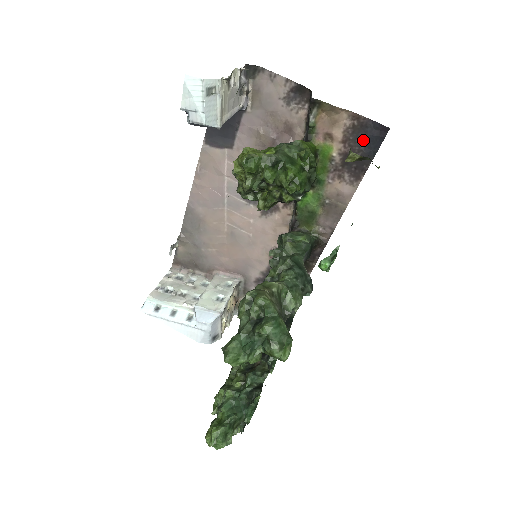
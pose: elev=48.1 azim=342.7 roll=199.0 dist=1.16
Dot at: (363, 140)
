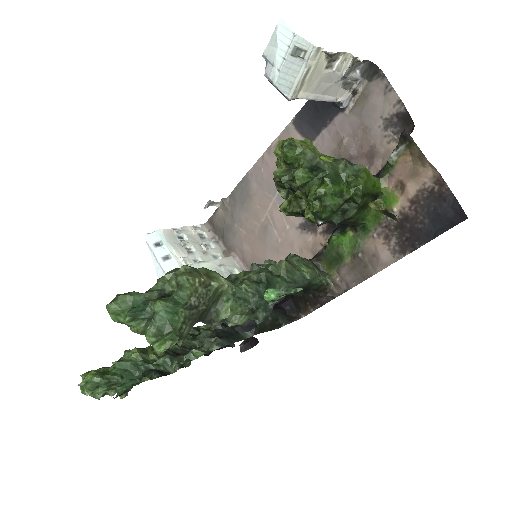
Dot at: (432, 213)
